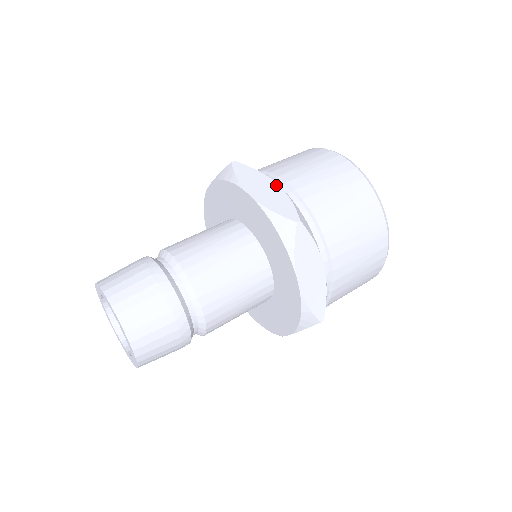
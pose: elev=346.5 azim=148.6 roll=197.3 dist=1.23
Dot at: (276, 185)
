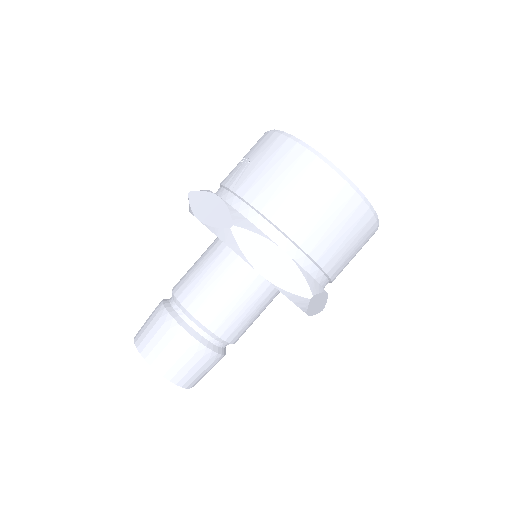
Dot at: (283, 253)
